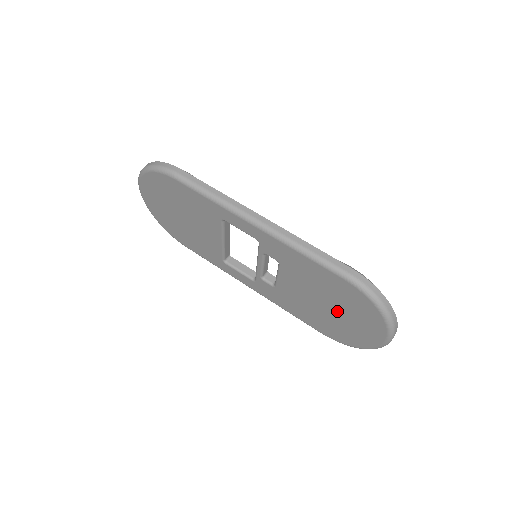
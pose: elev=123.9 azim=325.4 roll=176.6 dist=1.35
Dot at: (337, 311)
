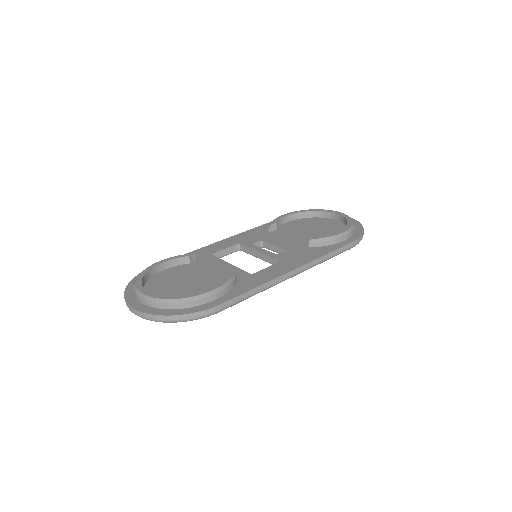
Dot at: occluded
